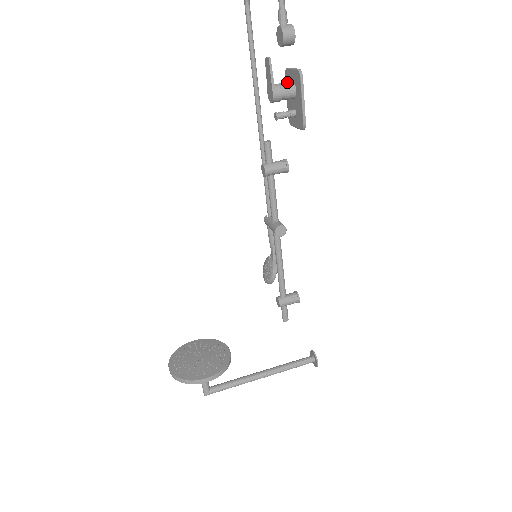
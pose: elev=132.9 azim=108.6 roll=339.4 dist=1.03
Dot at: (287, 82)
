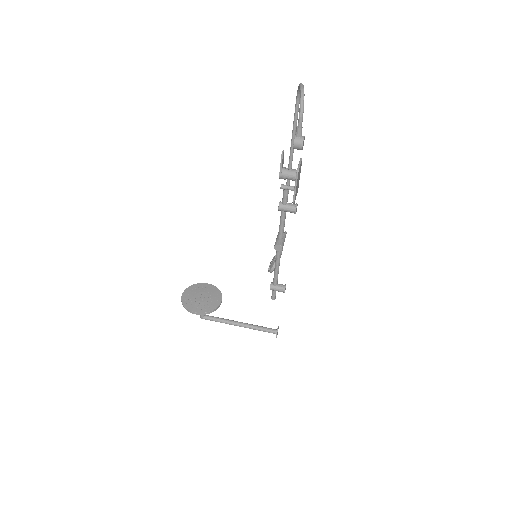
Dot at: occluded
